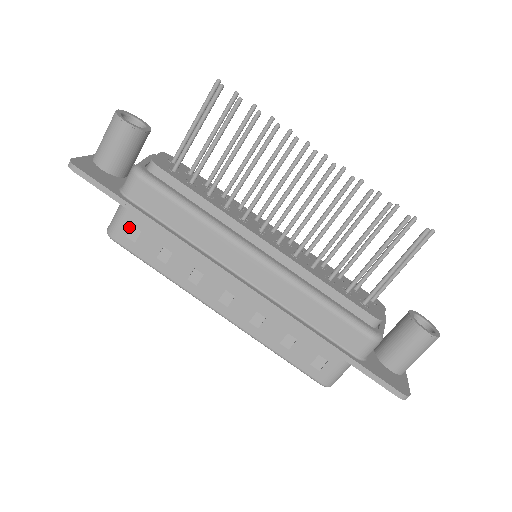
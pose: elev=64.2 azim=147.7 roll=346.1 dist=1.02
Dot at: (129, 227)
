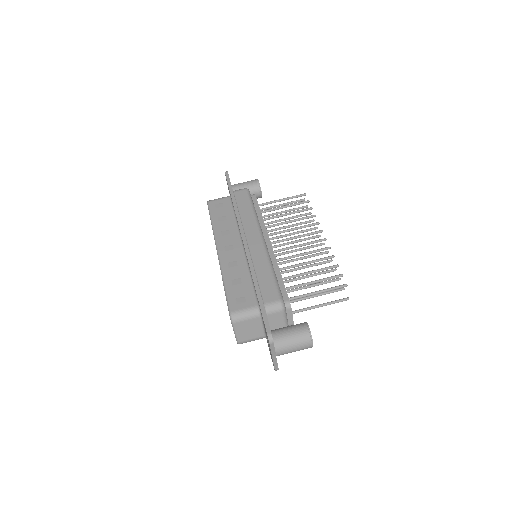
Dot at: (220, 202)
